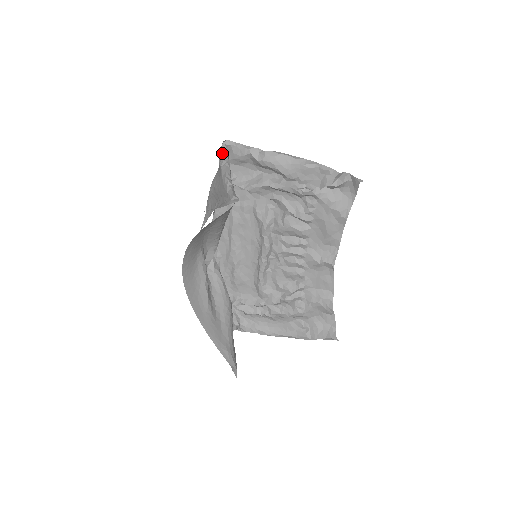
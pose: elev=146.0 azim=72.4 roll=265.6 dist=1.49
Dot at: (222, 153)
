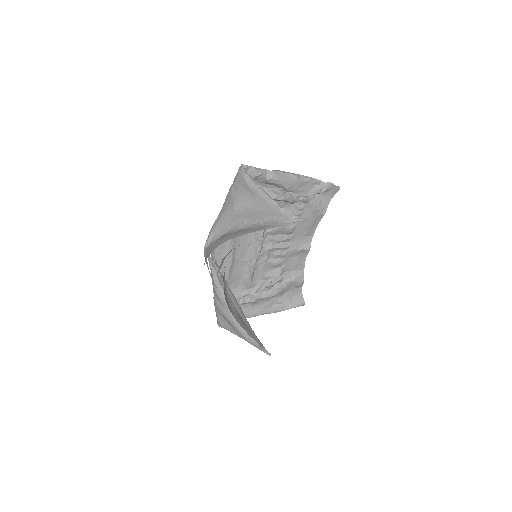
Dot at: (248, 177)
